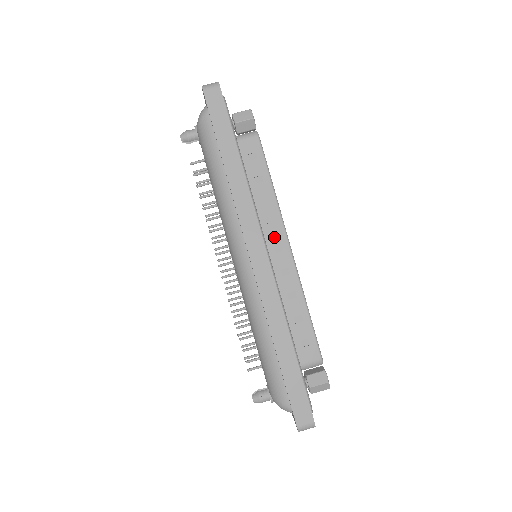
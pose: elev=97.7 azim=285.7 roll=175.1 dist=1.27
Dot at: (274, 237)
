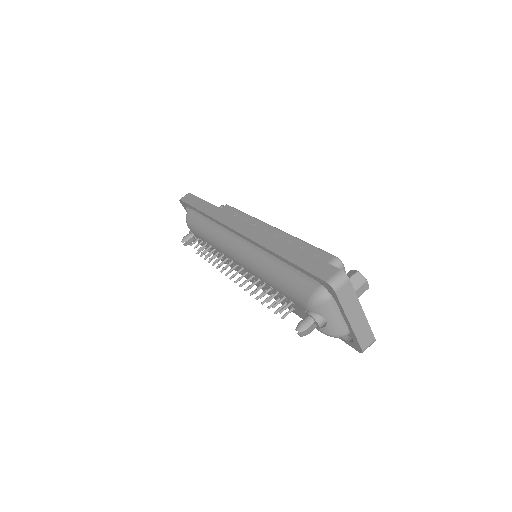
Dot at: occluded
